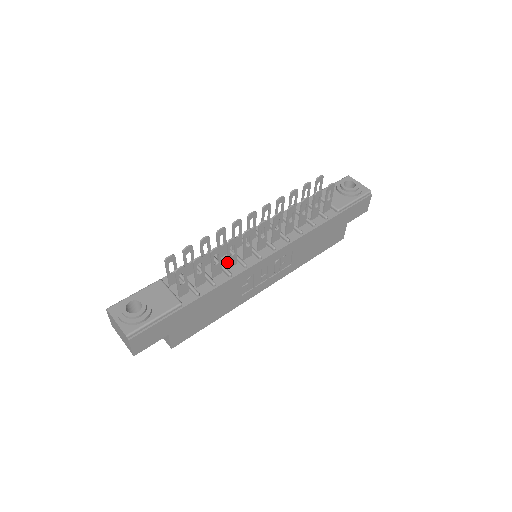
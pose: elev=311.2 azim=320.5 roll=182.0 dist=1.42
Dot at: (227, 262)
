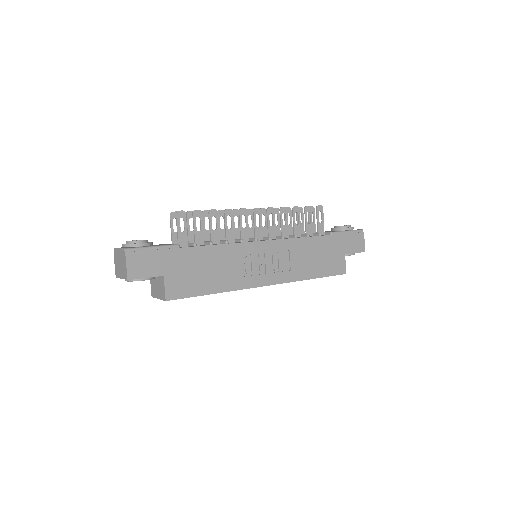
Dot at: (225, 236)
